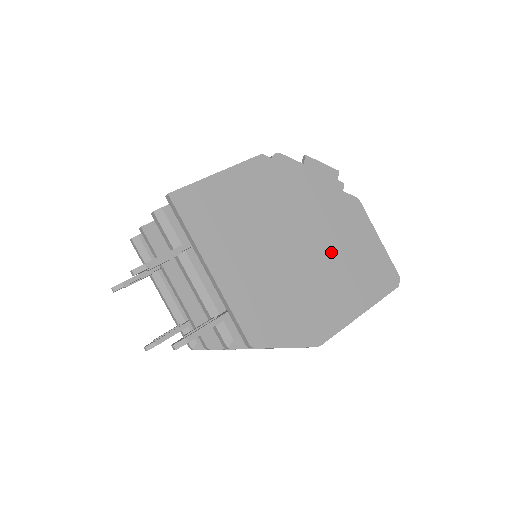
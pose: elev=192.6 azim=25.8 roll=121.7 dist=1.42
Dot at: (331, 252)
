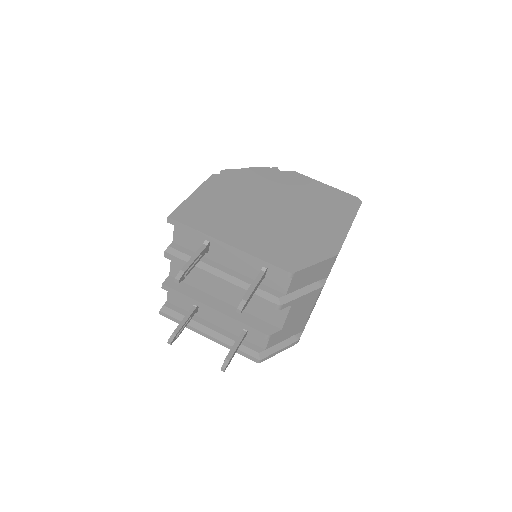
Dot at: (300, 203)
